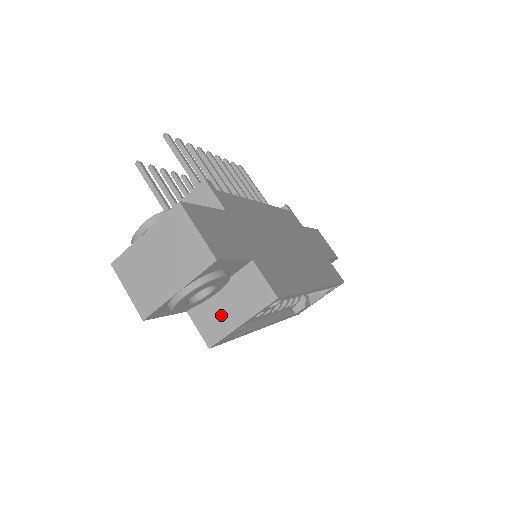
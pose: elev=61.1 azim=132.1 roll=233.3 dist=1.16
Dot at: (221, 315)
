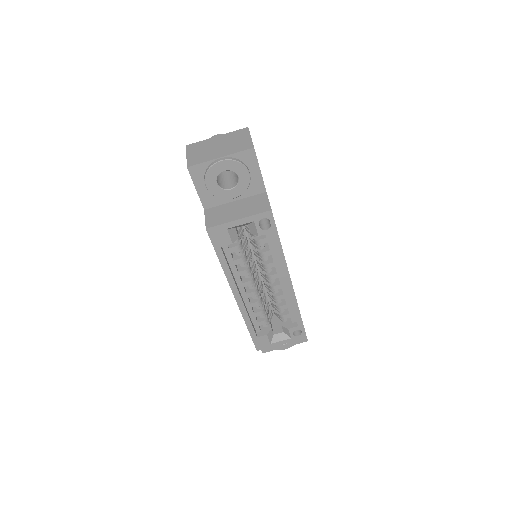
Dot at: (227, 214)
